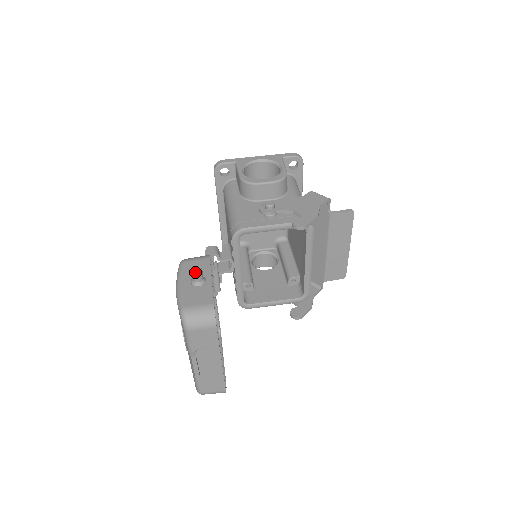
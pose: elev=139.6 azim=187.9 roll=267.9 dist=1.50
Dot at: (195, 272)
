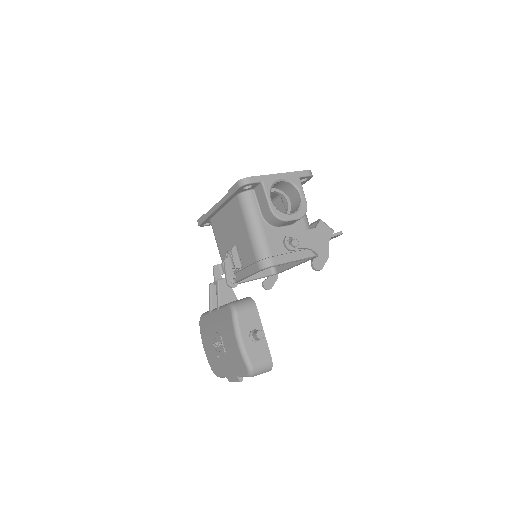
Dot at: (261, 338)
